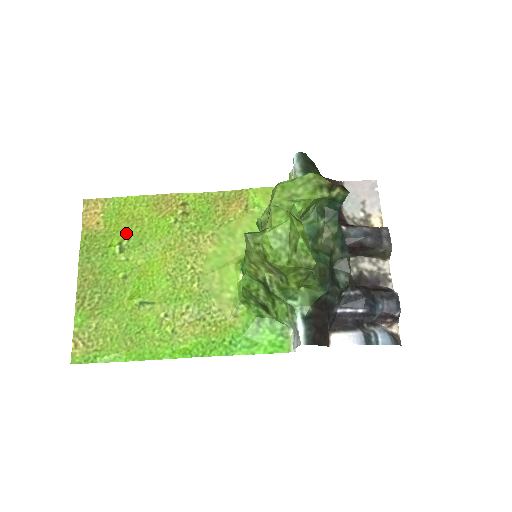
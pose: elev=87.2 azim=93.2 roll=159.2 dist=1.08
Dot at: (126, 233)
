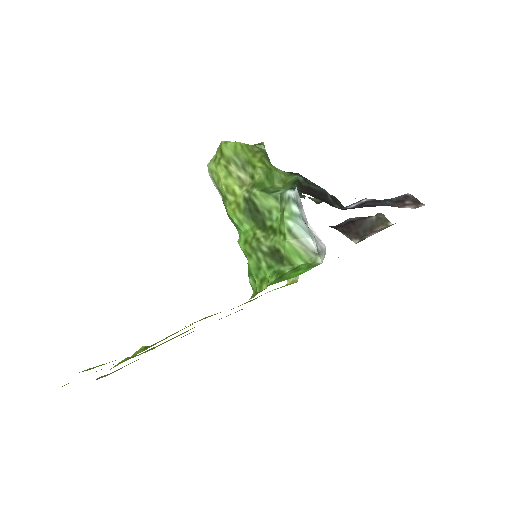
Dot at: occluded
